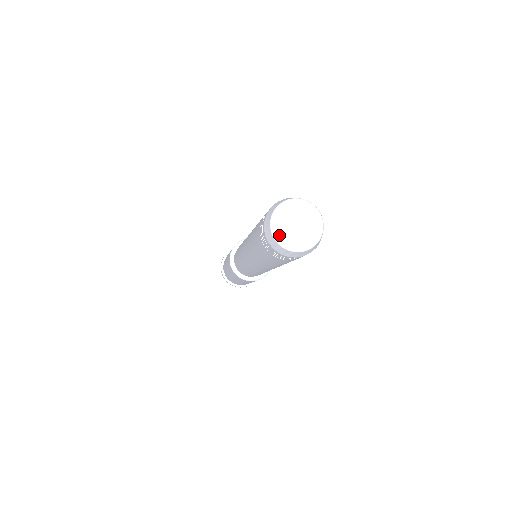
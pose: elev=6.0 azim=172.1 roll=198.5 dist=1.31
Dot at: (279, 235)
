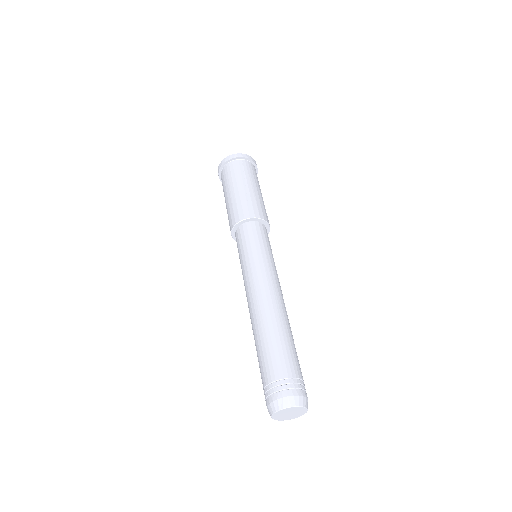
Dot at: (276, 415)
